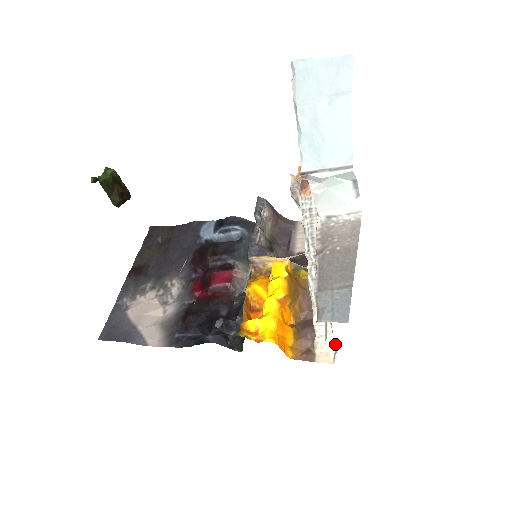
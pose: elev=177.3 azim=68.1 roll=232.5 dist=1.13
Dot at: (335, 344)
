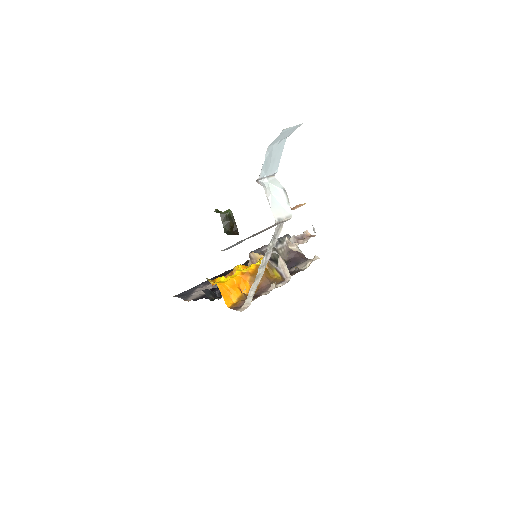
Dot at: occluded
